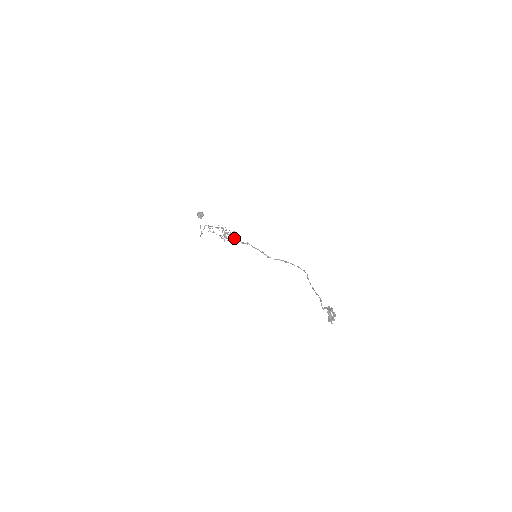
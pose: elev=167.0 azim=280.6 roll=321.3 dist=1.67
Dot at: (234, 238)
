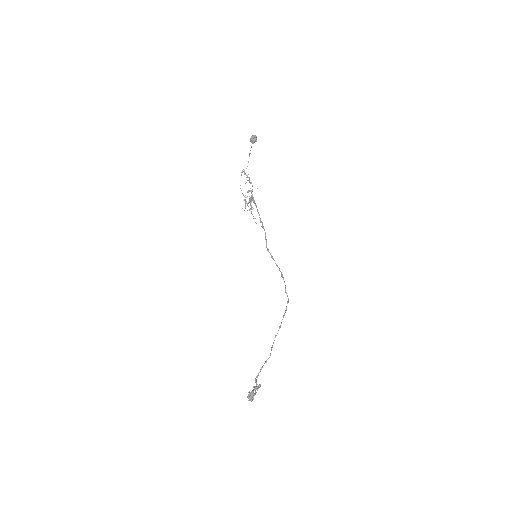
Dot at: (257, 209)
